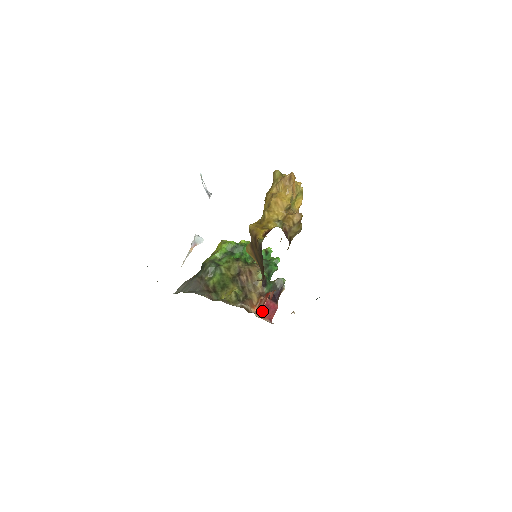
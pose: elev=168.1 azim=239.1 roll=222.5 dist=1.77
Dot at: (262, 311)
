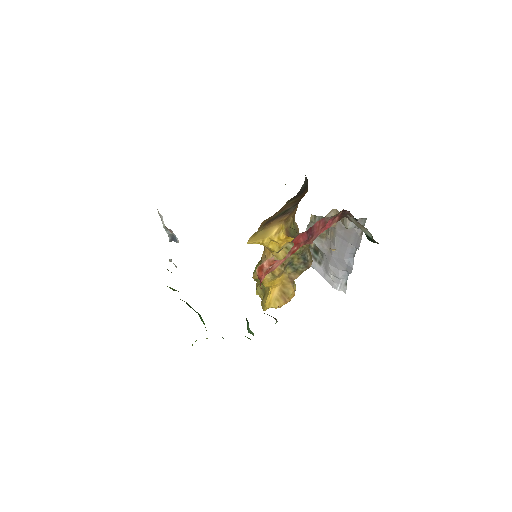
Dot at: occluded
